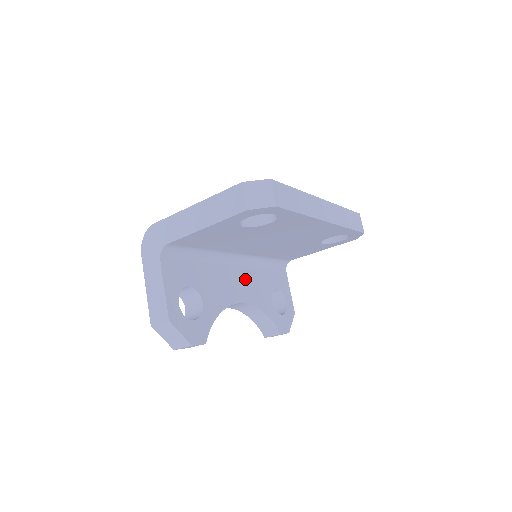
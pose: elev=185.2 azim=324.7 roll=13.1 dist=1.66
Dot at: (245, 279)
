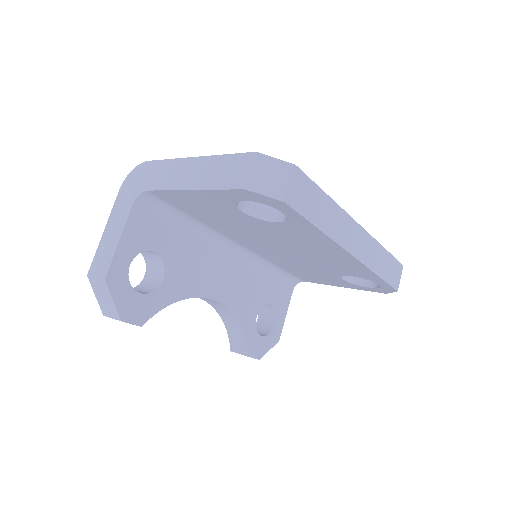
Dot at: (235, 276)
